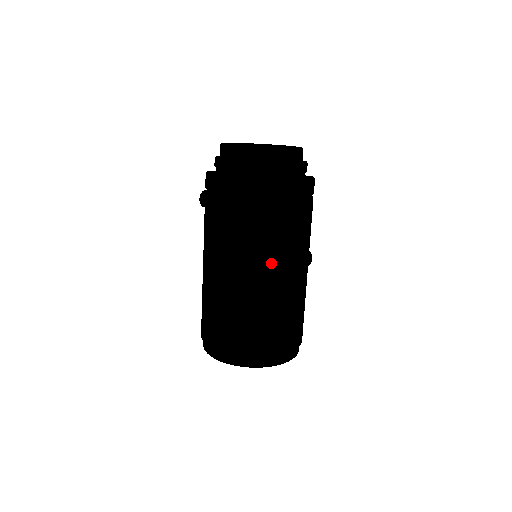
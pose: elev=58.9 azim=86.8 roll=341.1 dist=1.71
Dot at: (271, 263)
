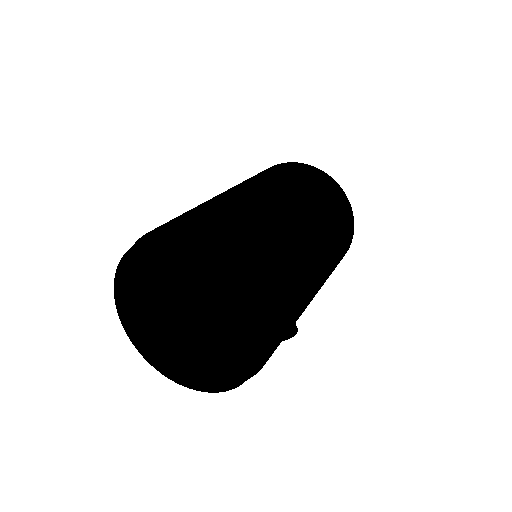
Dot at: (308, 217)
